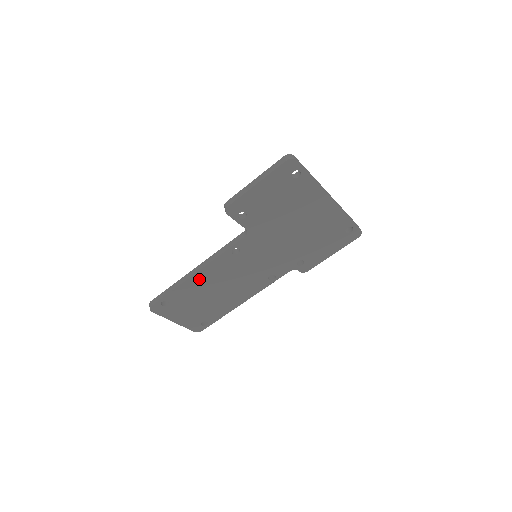
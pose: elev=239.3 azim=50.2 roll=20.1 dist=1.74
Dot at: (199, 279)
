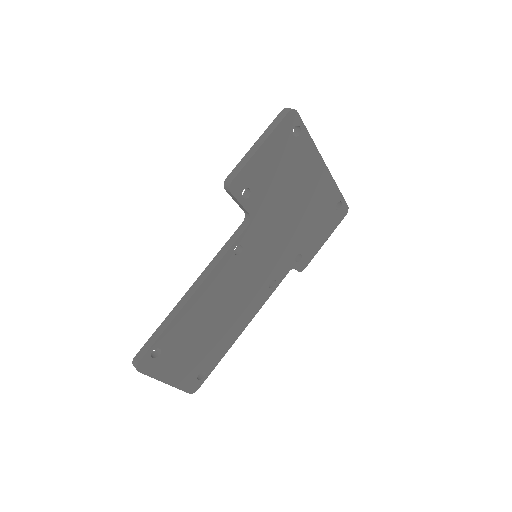
Dot at: (198, 302)
